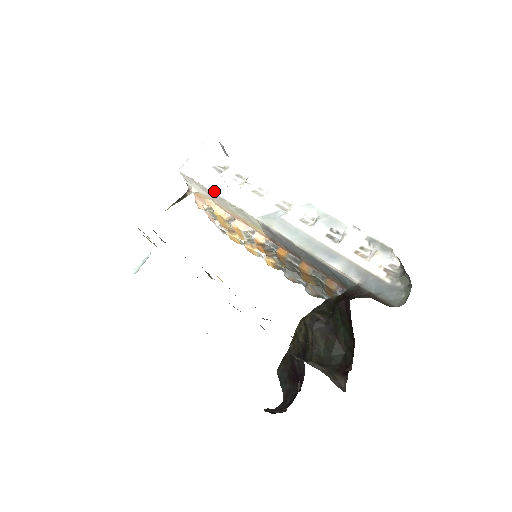
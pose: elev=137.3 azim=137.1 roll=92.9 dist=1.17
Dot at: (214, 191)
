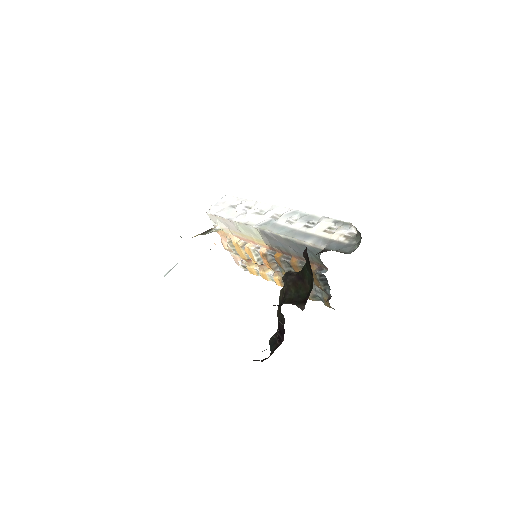
Dot at: (228, 218)
